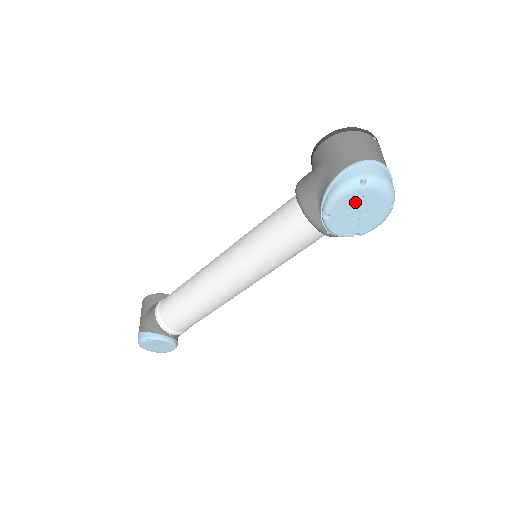
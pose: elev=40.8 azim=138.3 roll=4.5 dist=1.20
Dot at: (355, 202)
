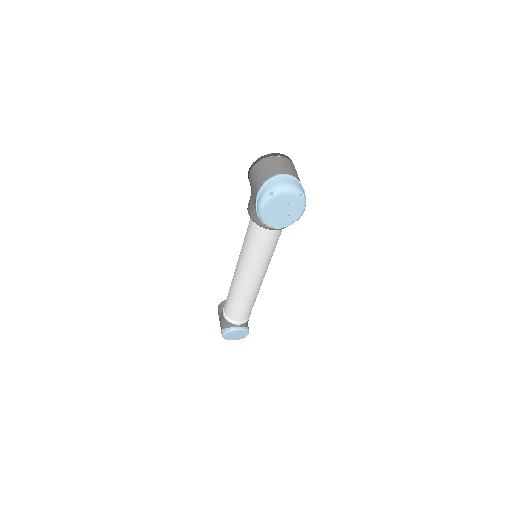
Dot at: (275, 206)
